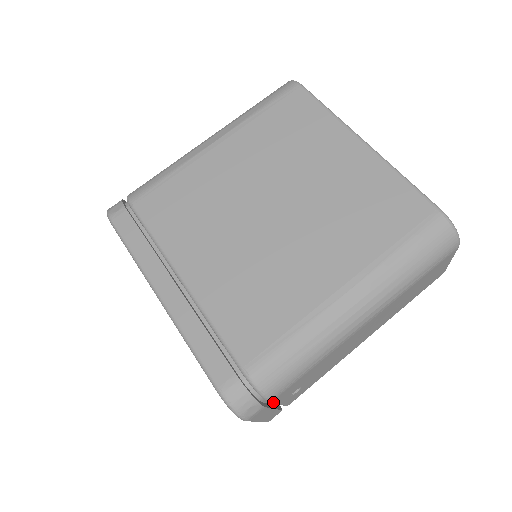
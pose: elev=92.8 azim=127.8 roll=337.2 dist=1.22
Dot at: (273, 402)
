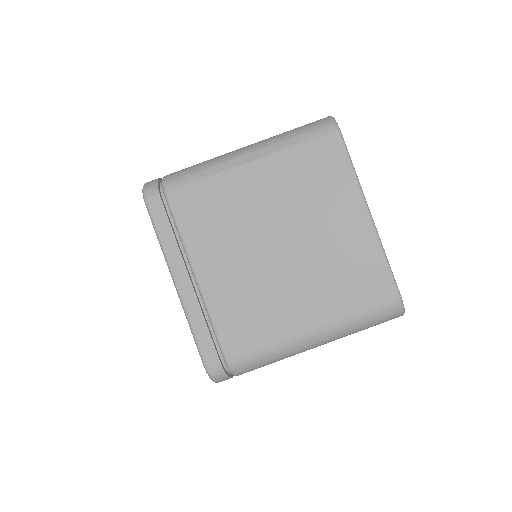
Dot at: occluded
